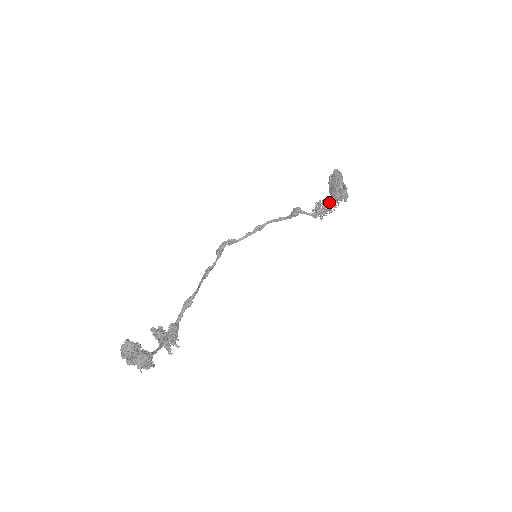
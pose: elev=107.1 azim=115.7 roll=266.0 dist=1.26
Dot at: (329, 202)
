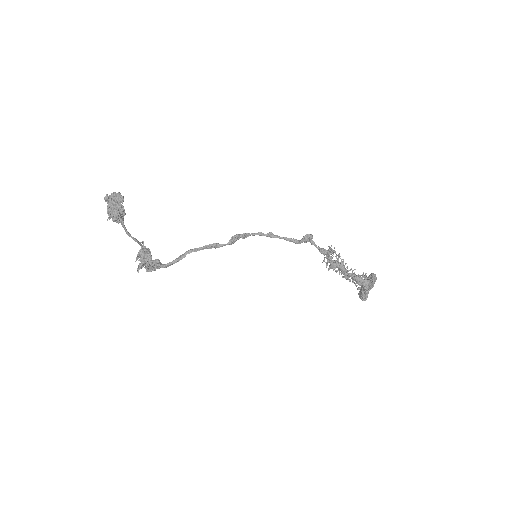
Dot at: (343, 262)
